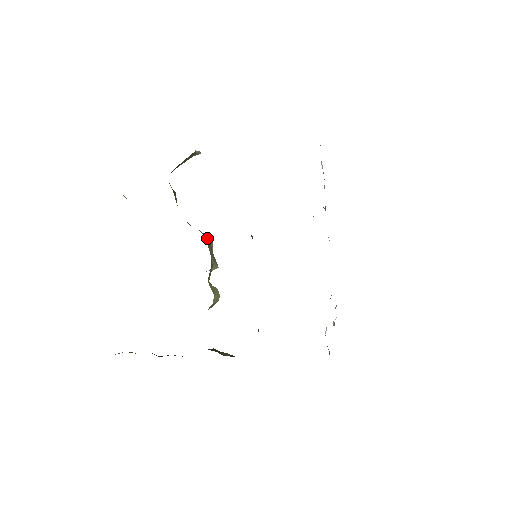
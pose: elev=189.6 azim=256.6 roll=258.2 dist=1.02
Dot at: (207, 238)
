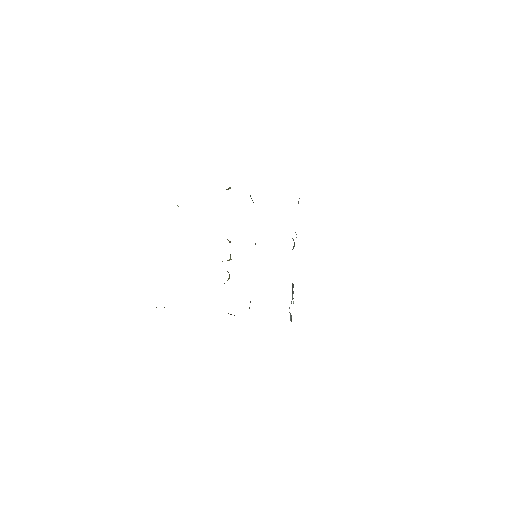
Dot at: (229, 241)
